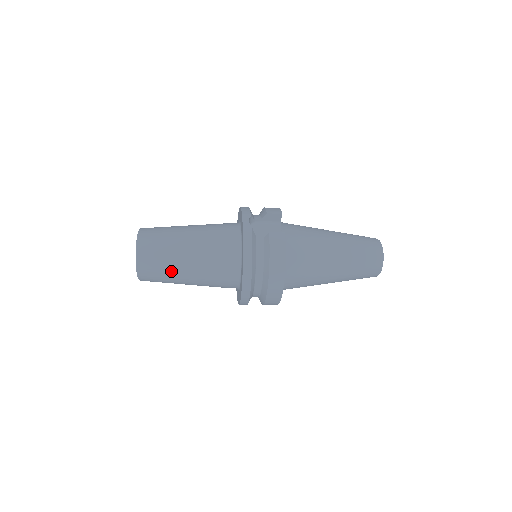
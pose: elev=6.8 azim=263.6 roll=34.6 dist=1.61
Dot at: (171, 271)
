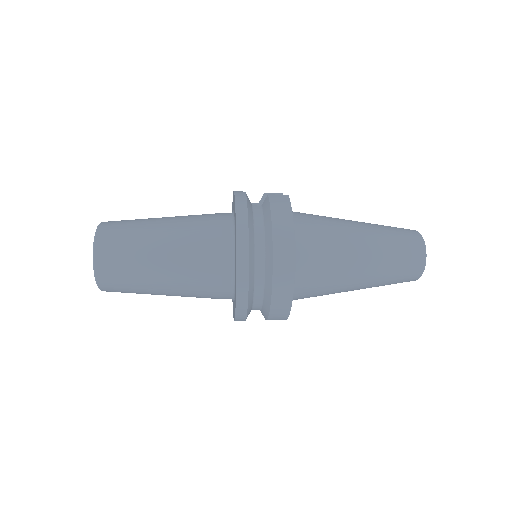
Dot at: (140, 253)
